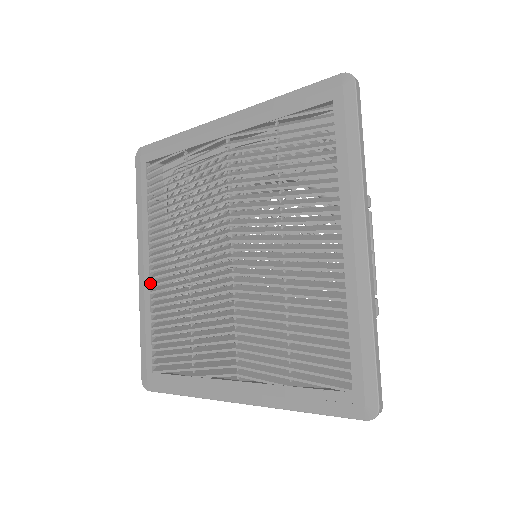
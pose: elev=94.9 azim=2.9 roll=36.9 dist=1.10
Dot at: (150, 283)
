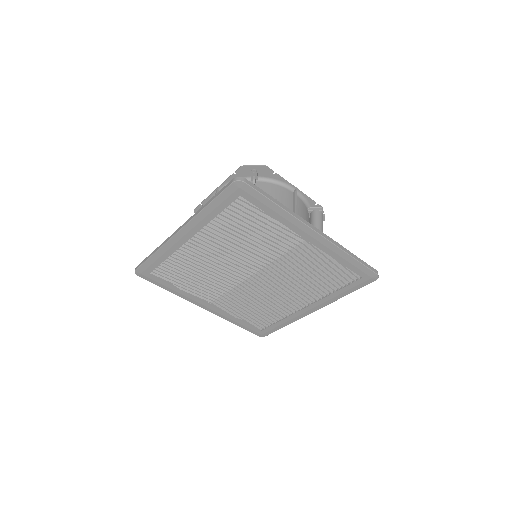
Dot at: (182, 245)
